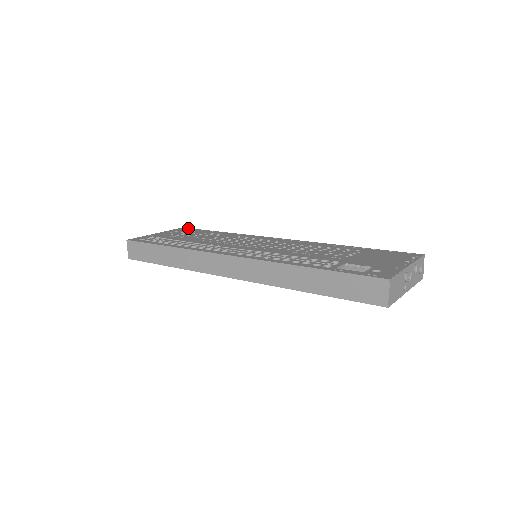
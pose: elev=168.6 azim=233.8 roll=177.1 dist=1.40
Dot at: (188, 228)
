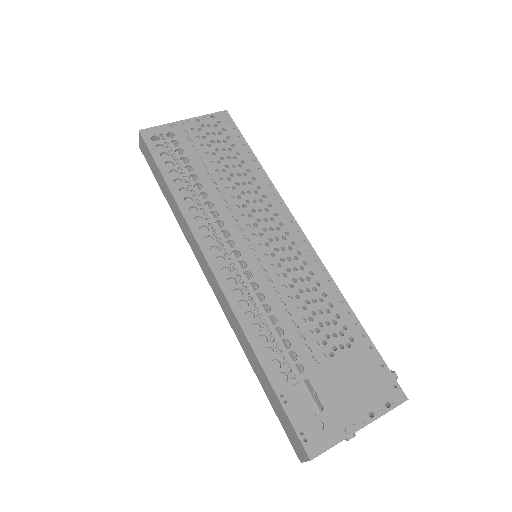
Dot at: (230, 119)
